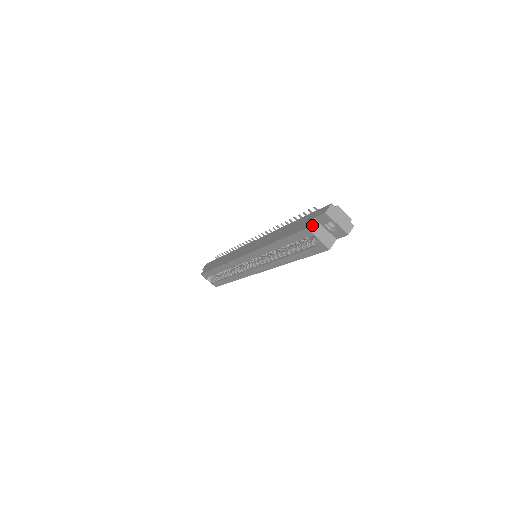
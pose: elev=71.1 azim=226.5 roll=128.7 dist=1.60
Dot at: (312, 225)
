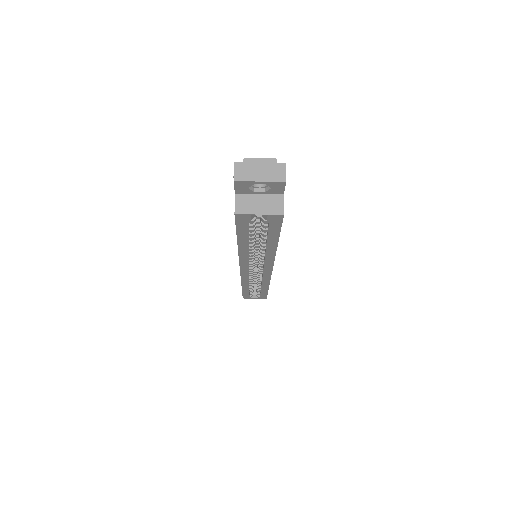
Dot at: (239, 205)
